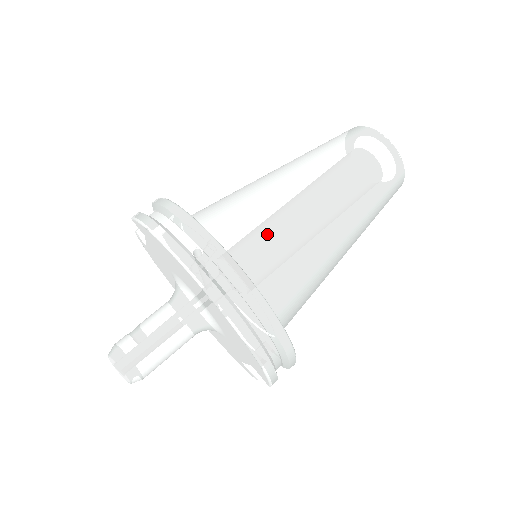
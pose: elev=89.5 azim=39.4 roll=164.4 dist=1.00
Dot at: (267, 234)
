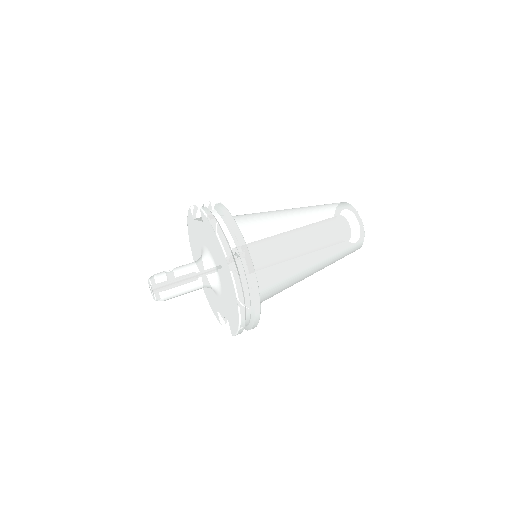
Dot at: (274, 256)
